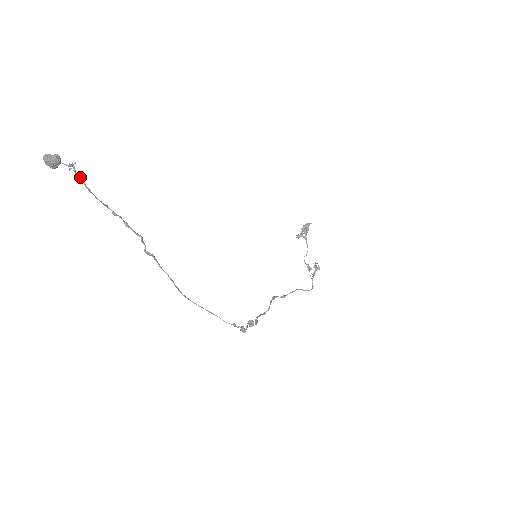
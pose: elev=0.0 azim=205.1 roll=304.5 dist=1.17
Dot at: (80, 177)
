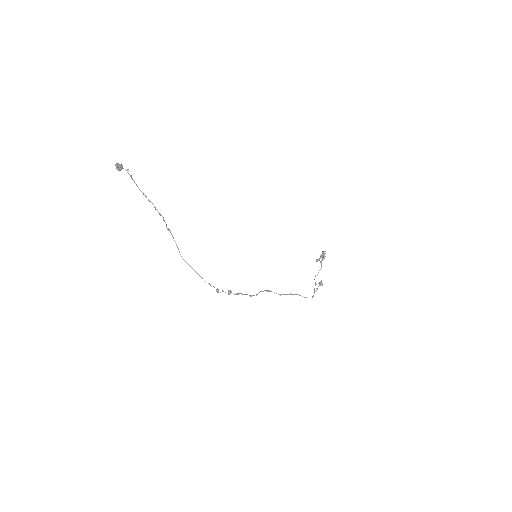
Dot at: (131, 177)
